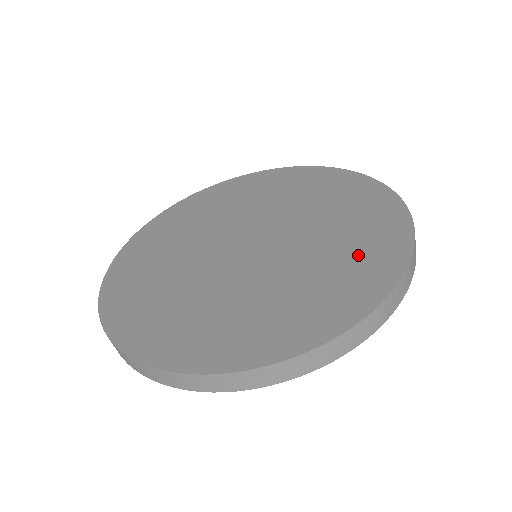
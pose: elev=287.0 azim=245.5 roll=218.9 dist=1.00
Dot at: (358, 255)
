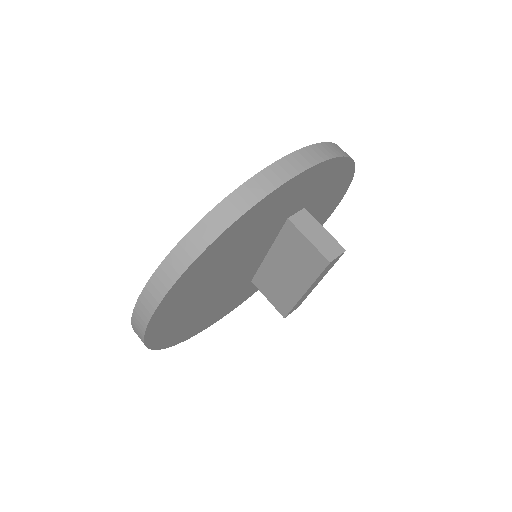
Dot at: occluded
